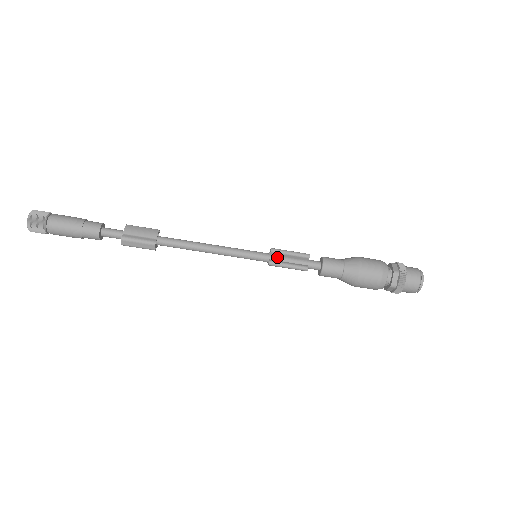
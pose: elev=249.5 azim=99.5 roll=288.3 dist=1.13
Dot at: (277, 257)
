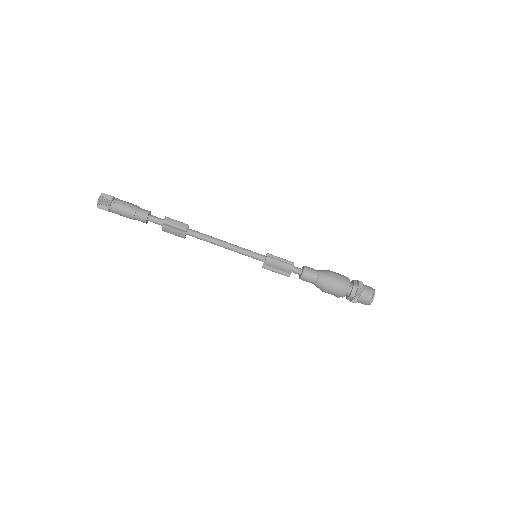
Dot at: occluded
